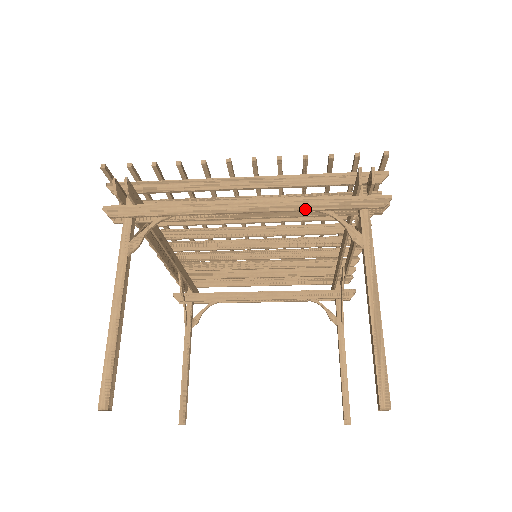
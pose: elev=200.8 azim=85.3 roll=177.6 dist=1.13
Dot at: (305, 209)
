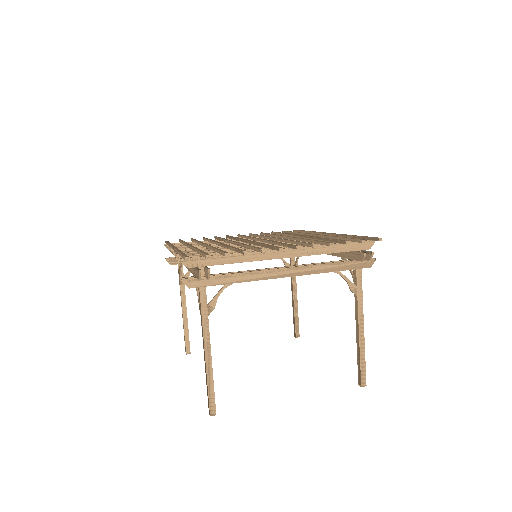
Dot at: (324, 272)
